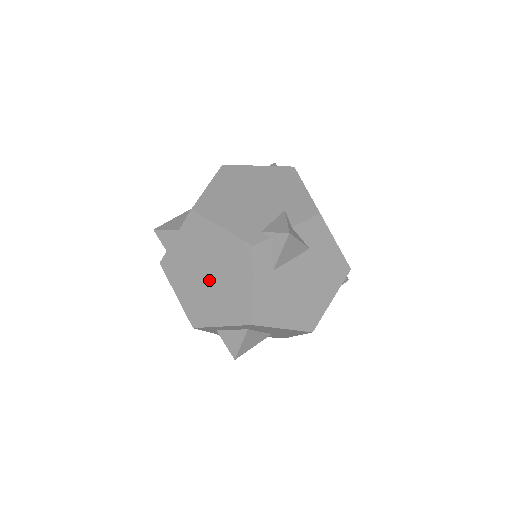
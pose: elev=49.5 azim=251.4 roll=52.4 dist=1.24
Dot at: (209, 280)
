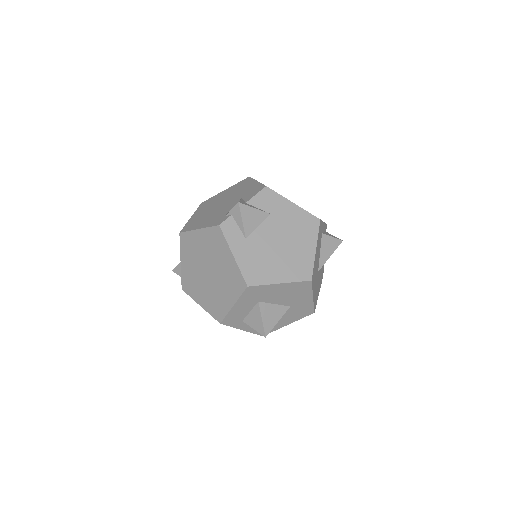
Dot at: (210, 275)
